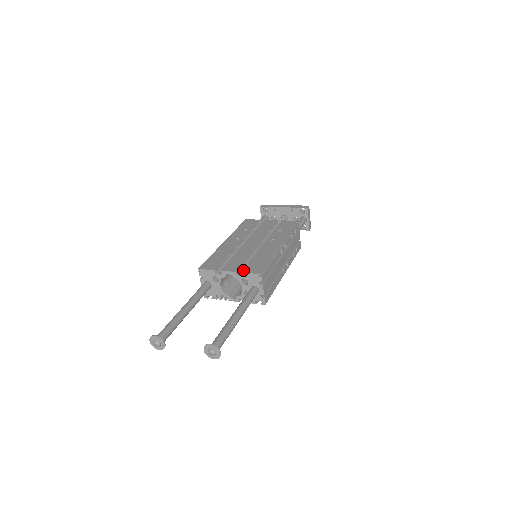
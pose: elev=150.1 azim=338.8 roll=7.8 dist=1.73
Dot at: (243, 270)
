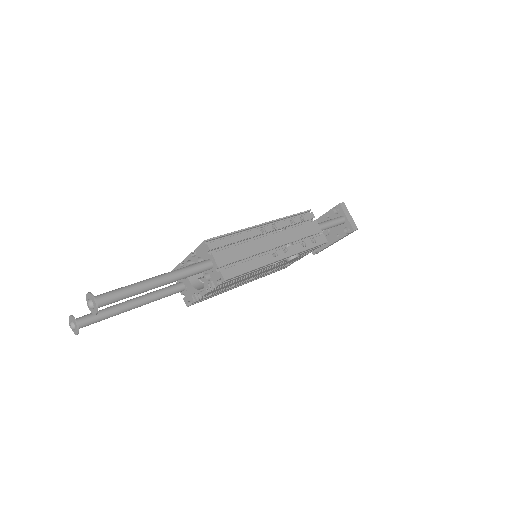
Dot at: occluded
